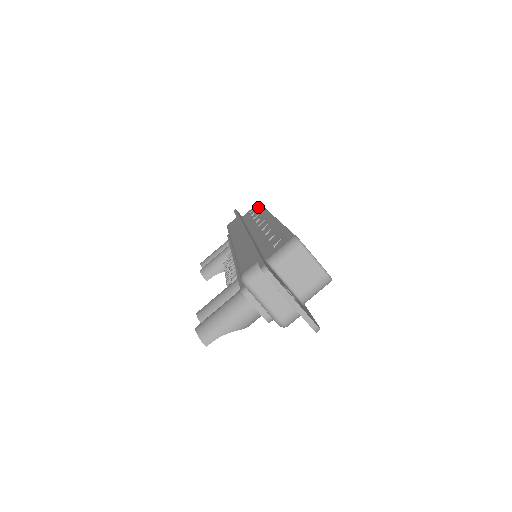
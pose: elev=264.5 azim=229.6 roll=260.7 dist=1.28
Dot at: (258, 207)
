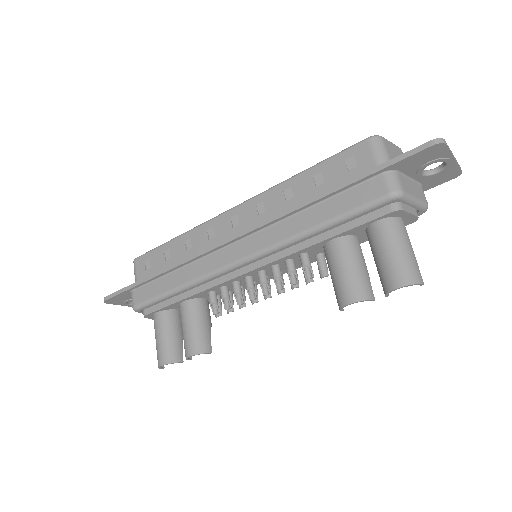
Dot at: (156, 251)
